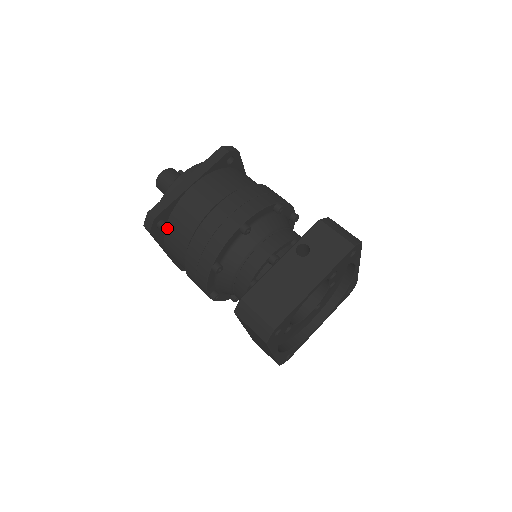
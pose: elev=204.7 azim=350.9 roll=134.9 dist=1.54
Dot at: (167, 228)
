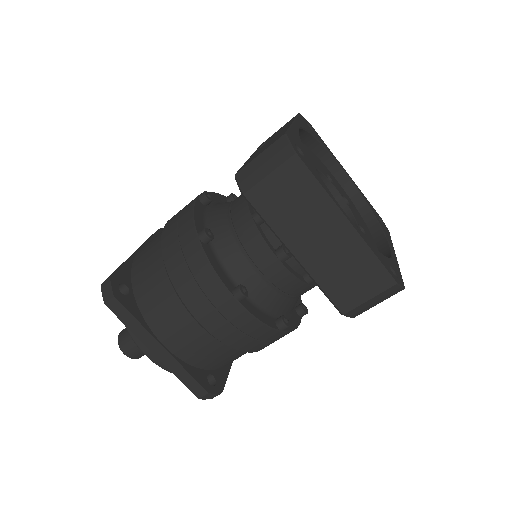
Dot at: (136, 295)
